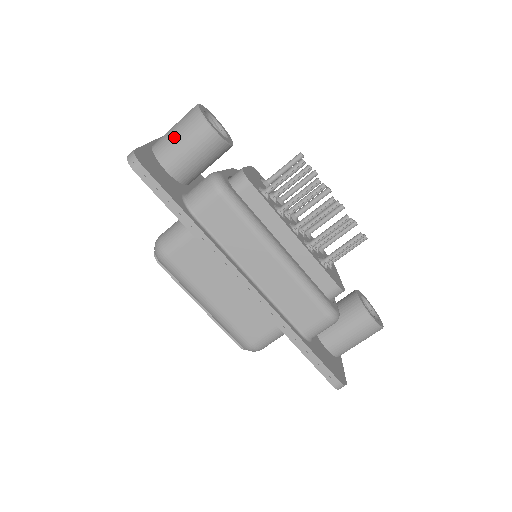
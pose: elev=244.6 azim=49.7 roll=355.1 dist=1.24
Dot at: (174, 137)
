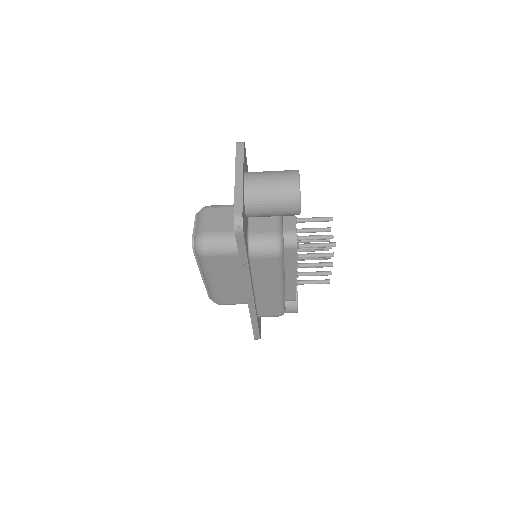
Dot at: (268, 198)
